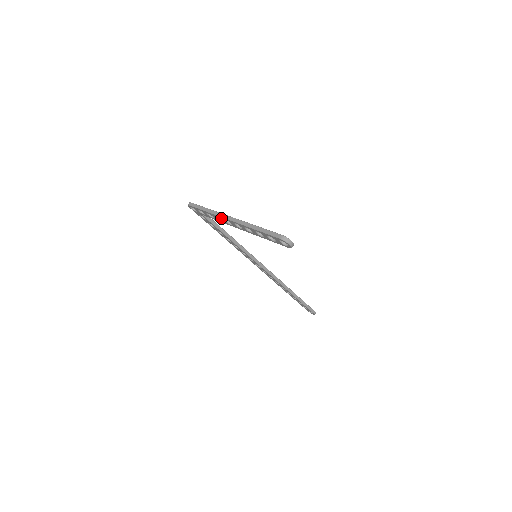
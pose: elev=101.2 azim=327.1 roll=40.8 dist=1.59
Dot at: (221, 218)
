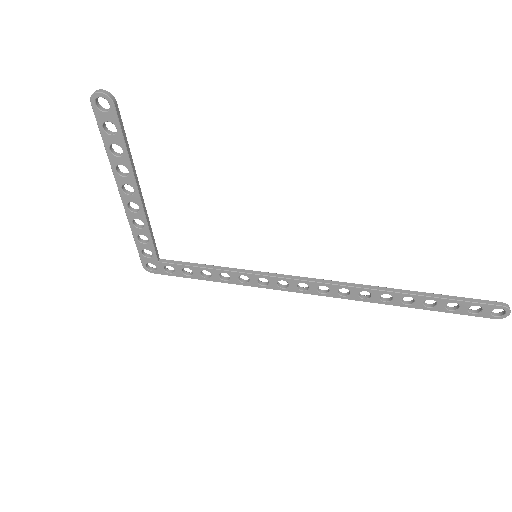
Dot at: (130, 215)
